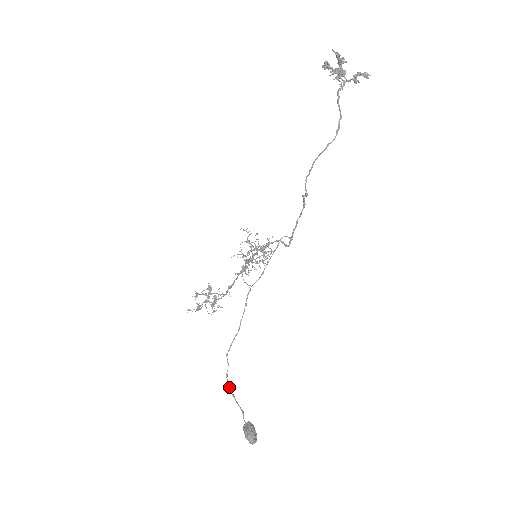
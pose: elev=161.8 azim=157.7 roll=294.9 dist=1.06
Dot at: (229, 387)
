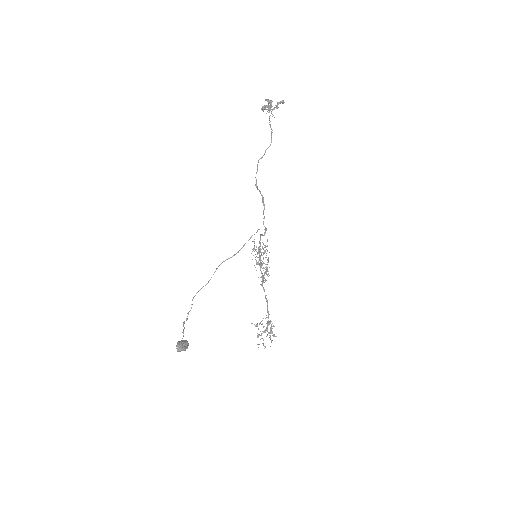
Dot at: (186, 320)
